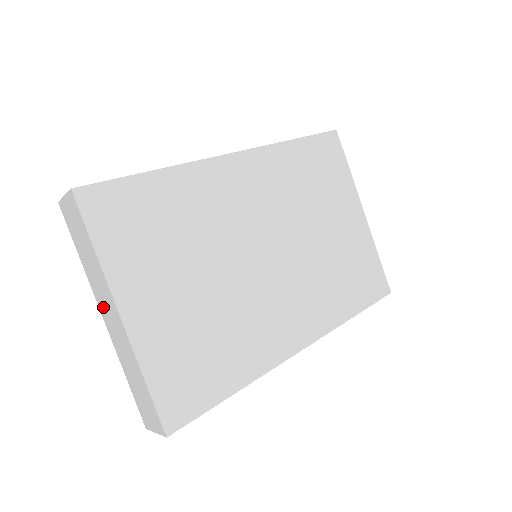
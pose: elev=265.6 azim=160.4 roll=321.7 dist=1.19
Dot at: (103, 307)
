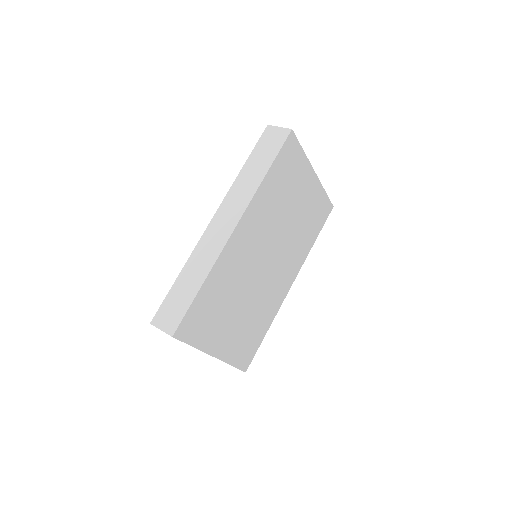
Dot at: occluded
